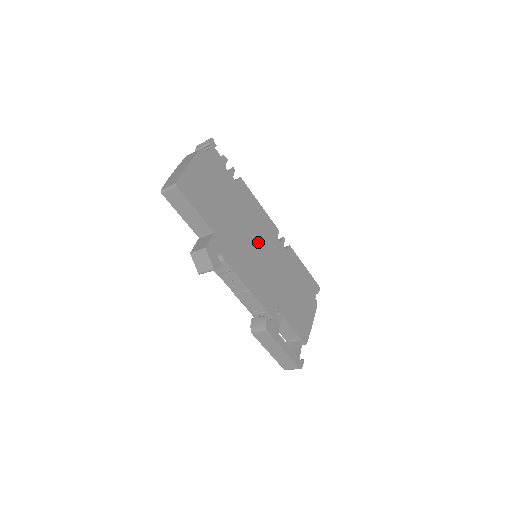
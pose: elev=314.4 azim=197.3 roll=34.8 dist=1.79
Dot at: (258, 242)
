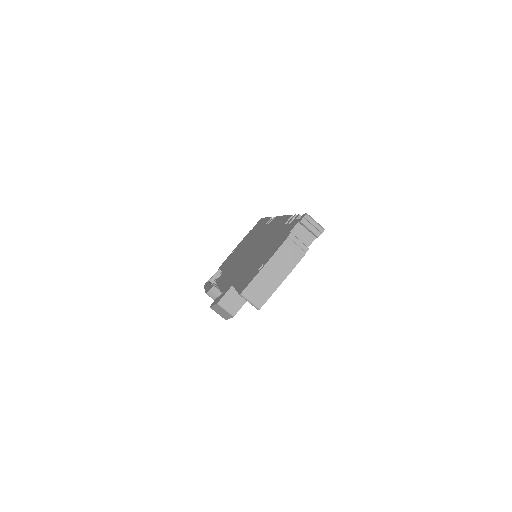
Dot at: occluded
